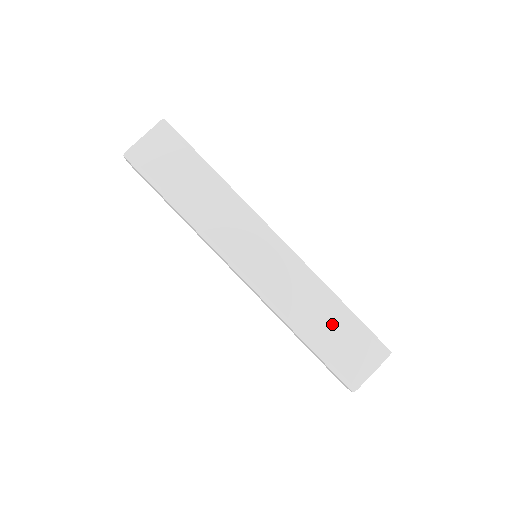
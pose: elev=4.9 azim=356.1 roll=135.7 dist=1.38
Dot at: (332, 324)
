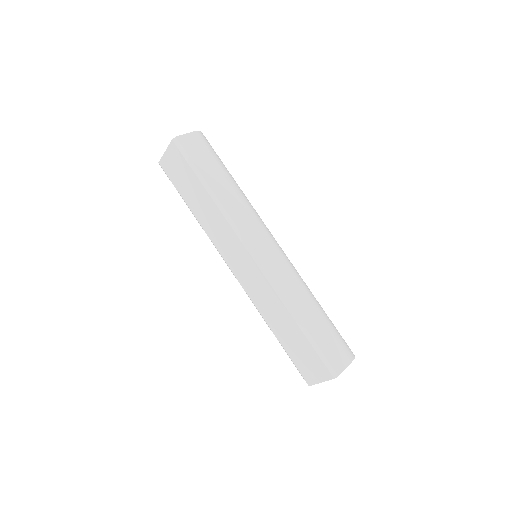
Dot at: (292, 336)
